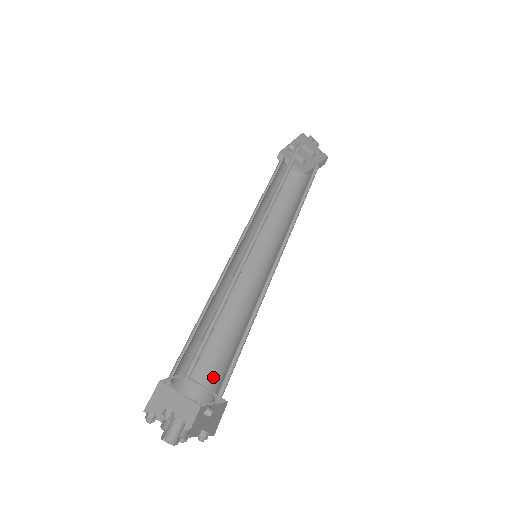
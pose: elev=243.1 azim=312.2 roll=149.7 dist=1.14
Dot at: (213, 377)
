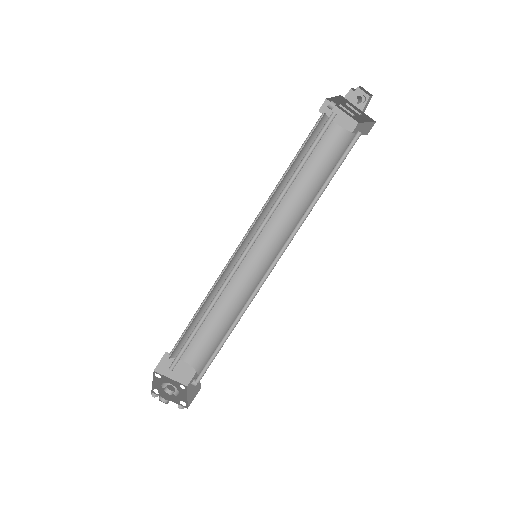
Dot at: (206, 354)
